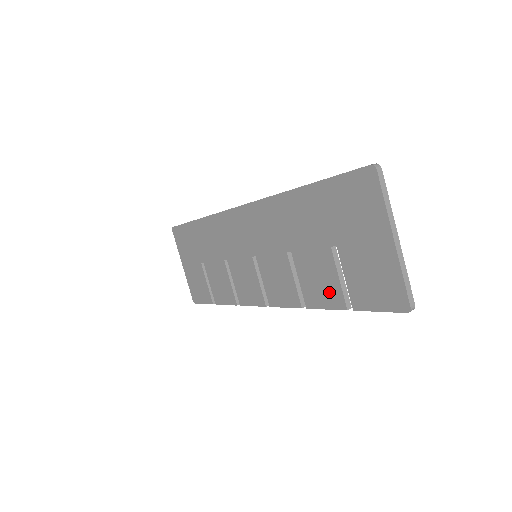
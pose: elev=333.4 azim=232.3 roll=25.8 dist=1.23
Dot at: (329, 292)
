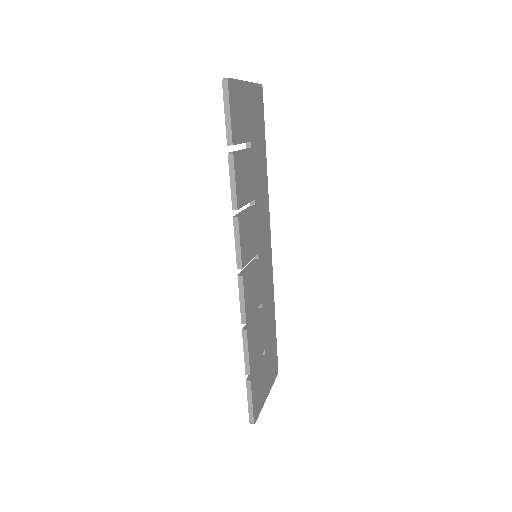
Dot at: occluded
